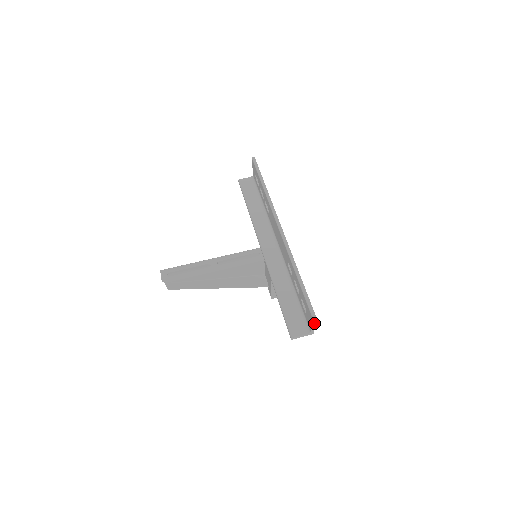
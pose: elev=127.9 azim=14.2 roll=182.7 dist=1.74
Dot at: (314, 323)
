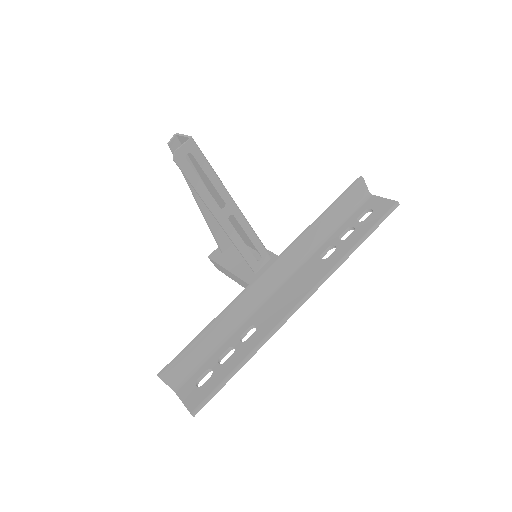
Dot at: (186, 406)
